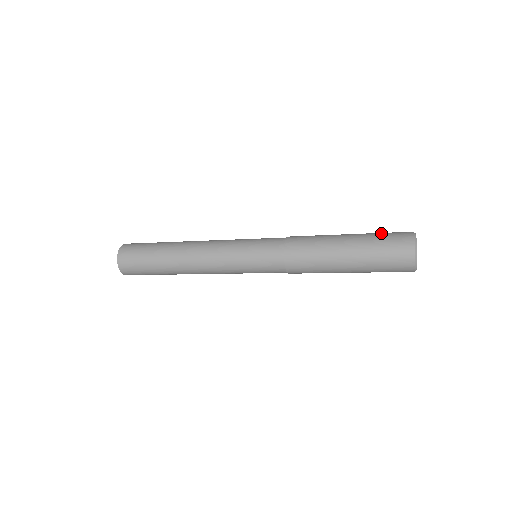
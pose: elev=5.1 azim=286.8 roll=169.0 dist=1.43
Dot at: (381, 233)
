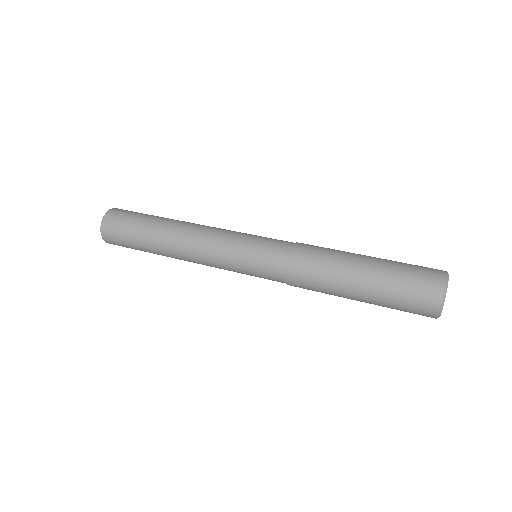
Dot at: (403, 284)
